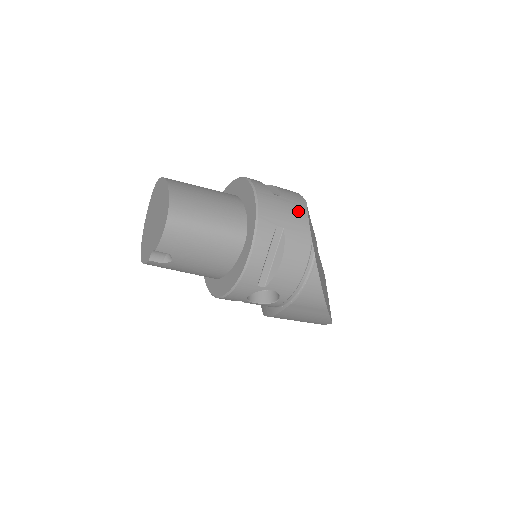
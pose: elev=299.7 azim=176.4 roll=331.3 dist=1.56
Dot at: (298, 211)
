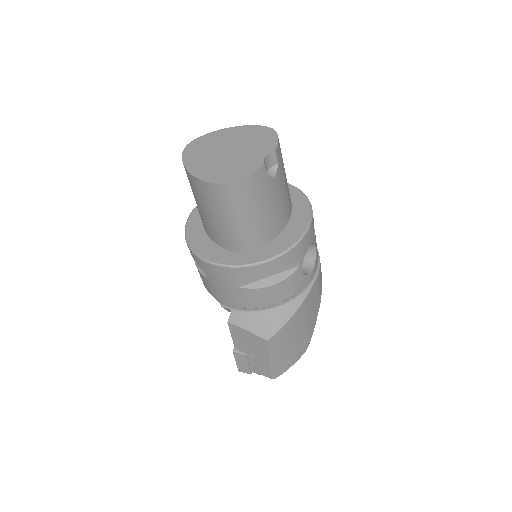
Dot at: occluded
